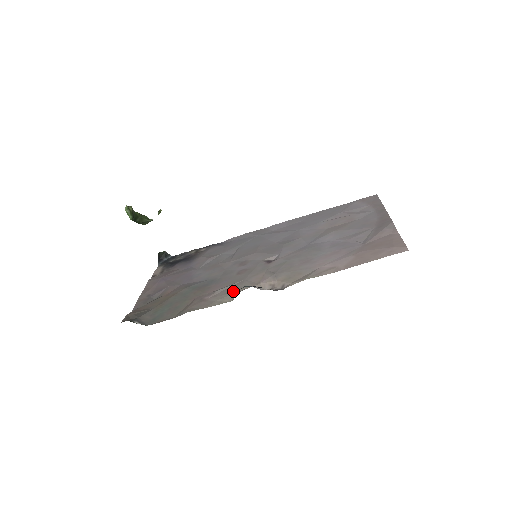
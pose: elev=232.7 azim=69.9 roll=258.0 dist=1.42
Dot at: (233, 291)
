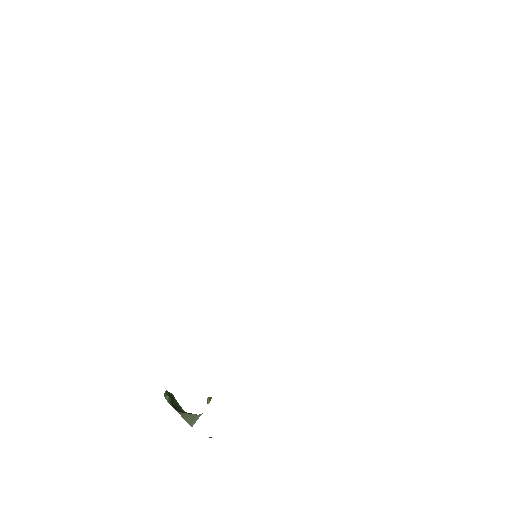
Dot at: occluded
